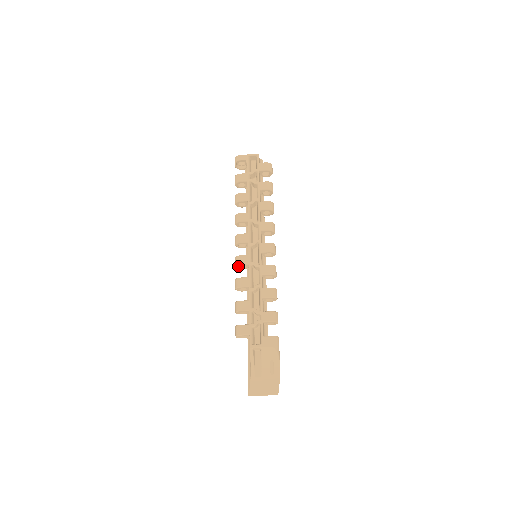
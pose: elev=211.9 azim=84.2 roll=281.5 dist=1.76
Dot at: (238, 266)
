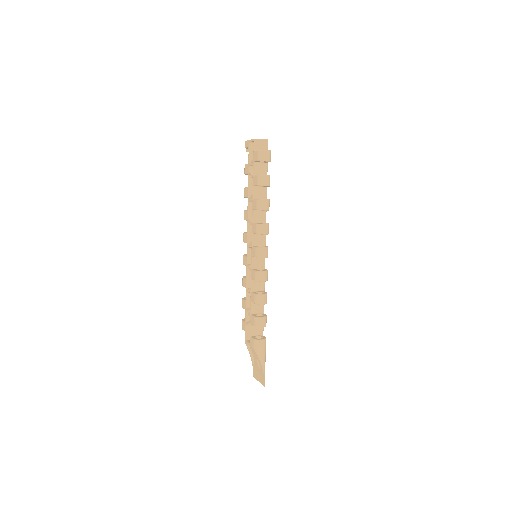
Dot at: occluded
